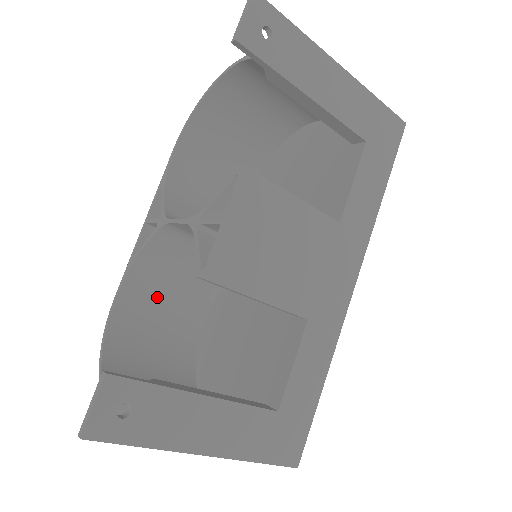
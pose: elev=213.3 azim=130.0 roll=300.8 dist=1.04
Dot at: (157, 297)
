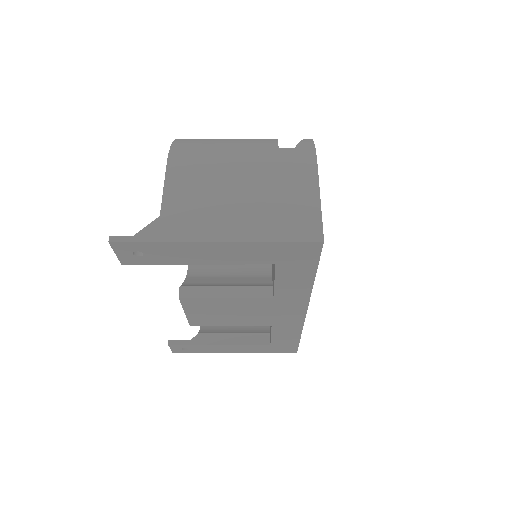
Dot at: occluded
